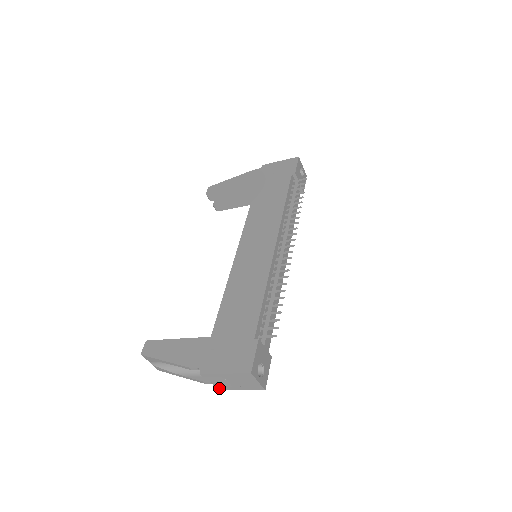
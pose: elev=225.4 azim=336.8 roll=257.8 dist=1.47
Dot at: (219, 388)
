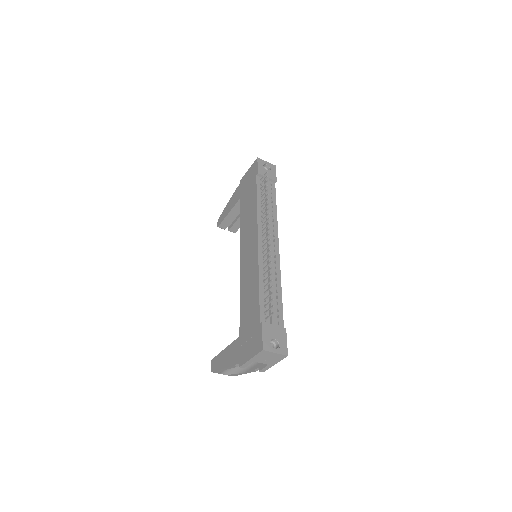
Dot at: (263, 370)
